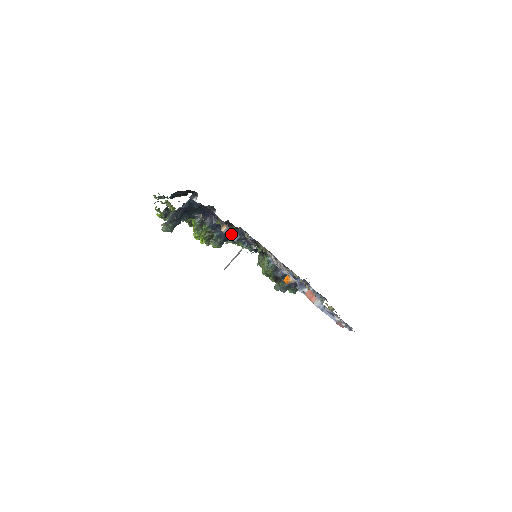
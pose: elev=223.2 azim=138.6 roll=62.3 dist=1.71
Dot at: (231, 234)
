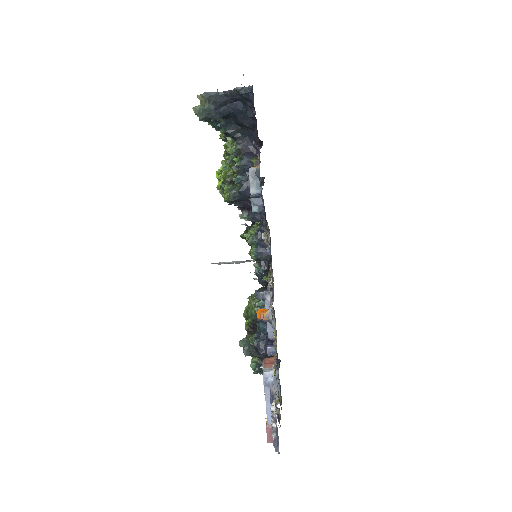
Dot at: (255, 180)
